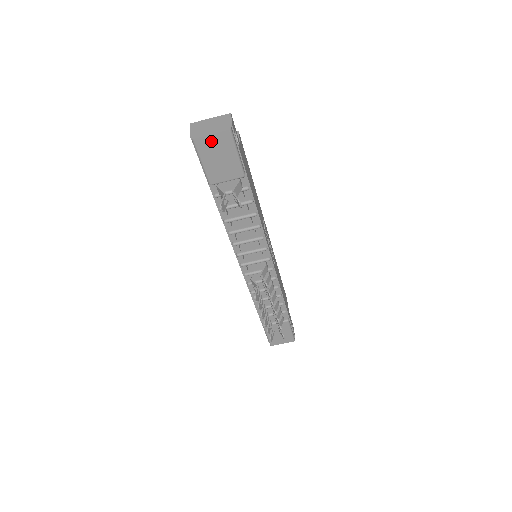
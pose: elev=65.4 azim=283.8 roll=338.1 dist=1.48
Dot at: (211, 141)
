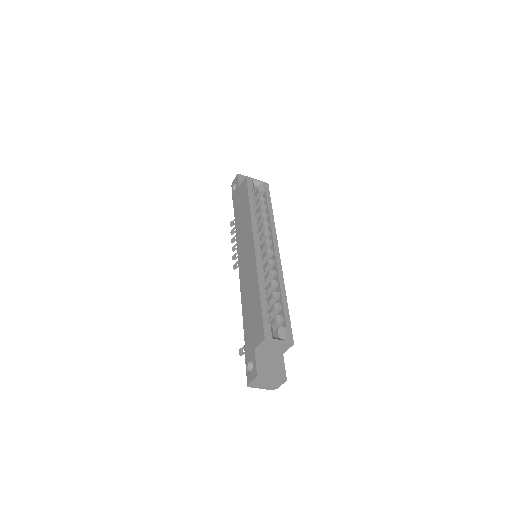
Dot at: occluded
